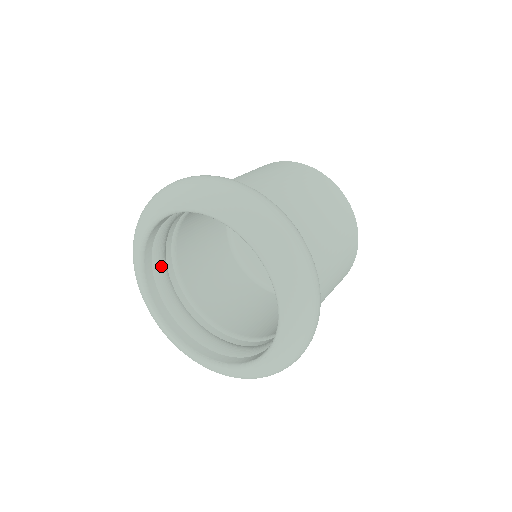
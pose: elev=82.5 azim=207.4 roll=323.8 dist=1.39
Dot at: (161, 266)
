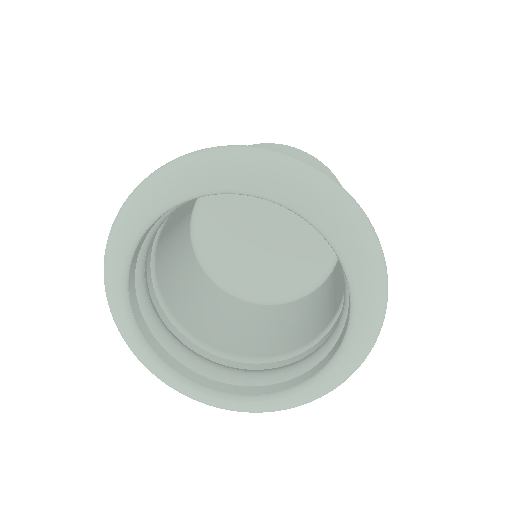
Dot at: (179, 347)
